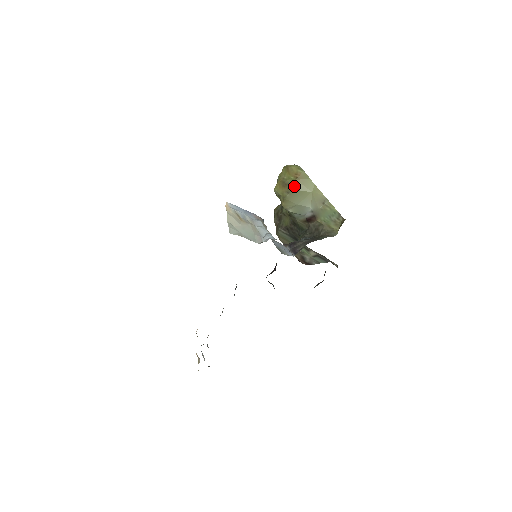
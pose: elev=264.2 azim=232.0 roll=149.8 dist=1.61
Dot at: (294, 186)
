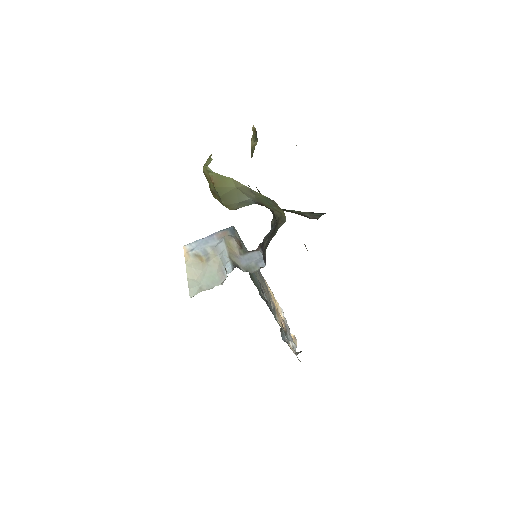
Dot at: (218, 193)
